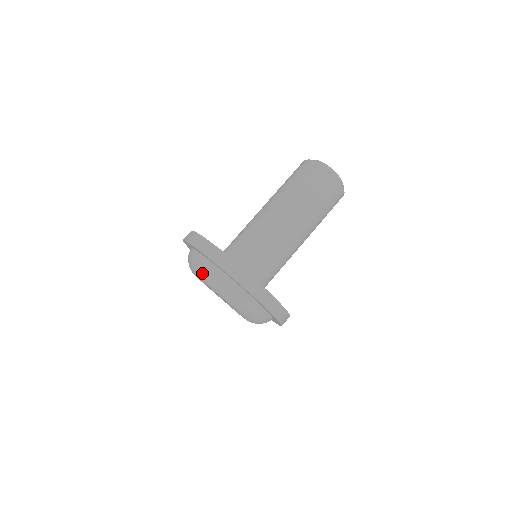
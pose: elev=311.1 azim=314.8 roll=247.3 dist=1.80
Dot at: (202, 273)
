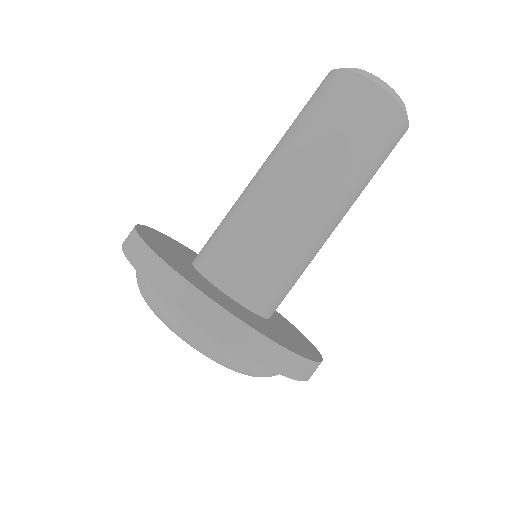
Dot at: (162, 317)
